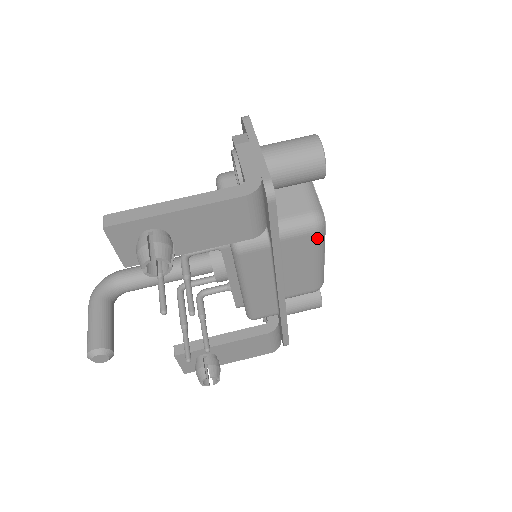
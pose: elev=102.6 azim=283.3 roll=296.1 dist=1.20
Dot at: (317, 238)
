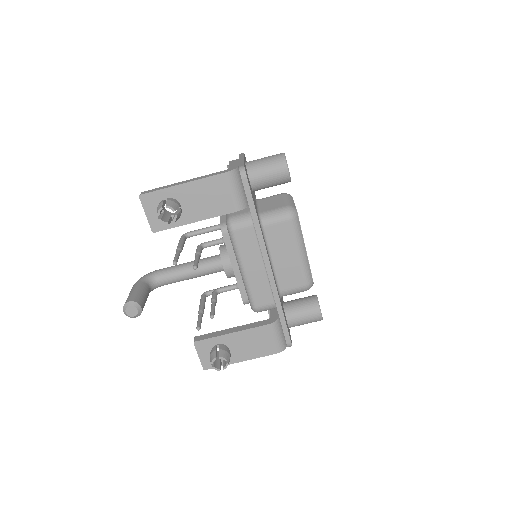
Dot at: (293, 226)
